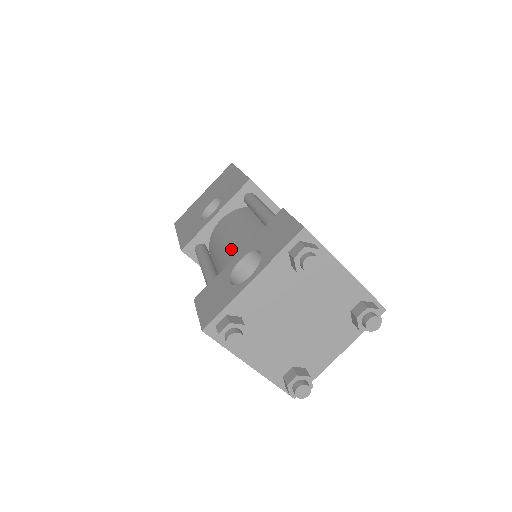
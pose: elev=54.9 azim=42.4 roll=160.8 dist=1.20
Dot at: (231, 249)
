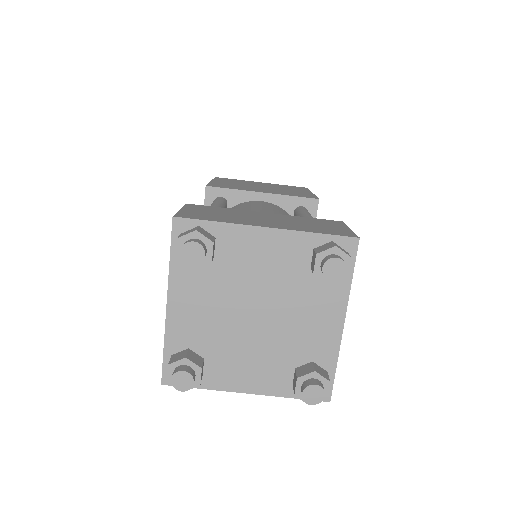
Dot at: occluded
